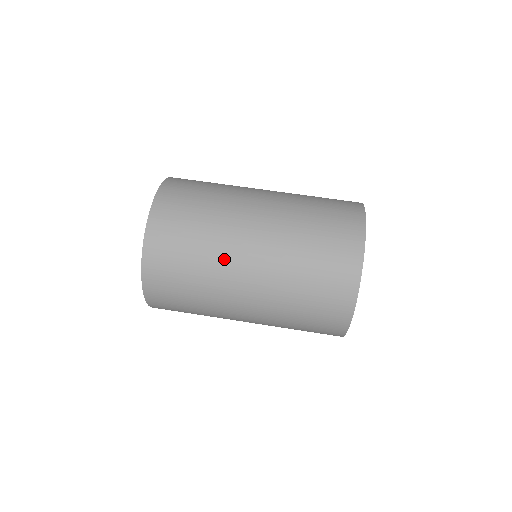
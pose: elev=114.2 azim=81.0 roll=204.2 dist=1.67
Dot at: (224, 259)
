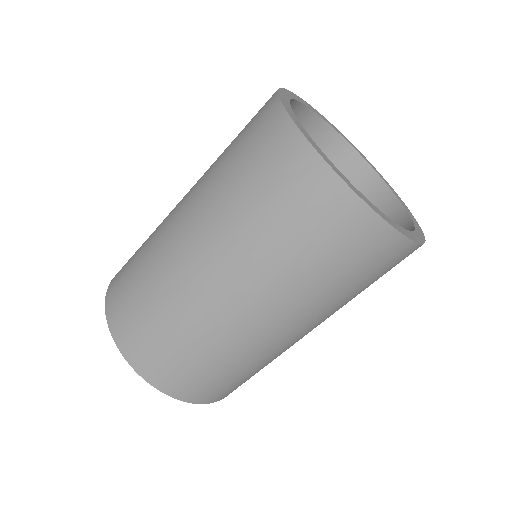
Dot at: (240, 342)
